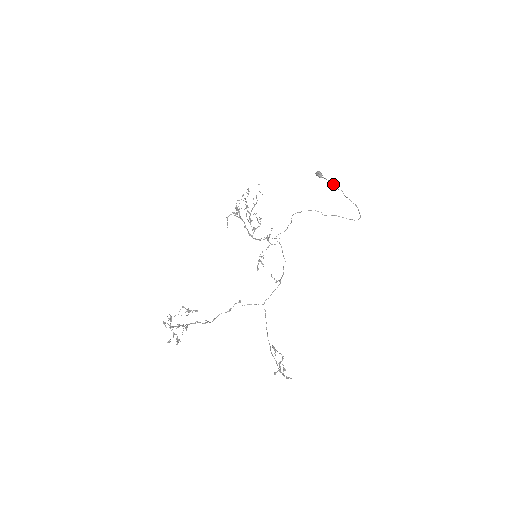
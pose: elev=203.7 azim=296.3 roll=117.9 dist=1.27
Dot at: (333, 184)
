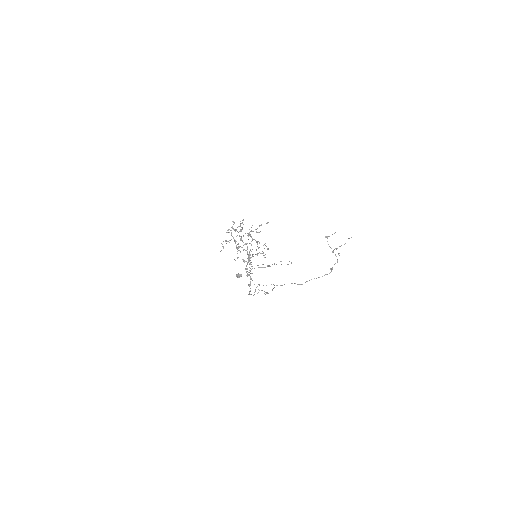
Dot at: occluded
